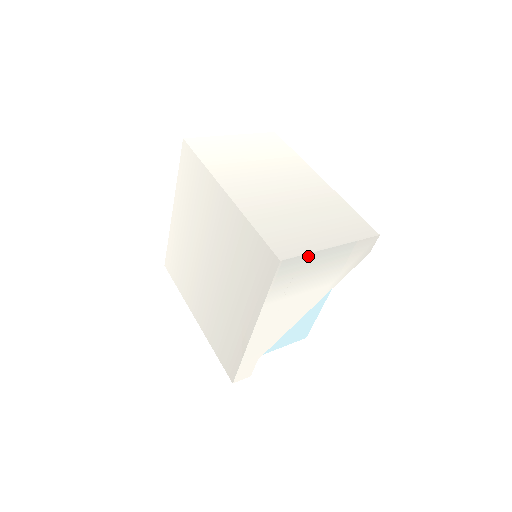
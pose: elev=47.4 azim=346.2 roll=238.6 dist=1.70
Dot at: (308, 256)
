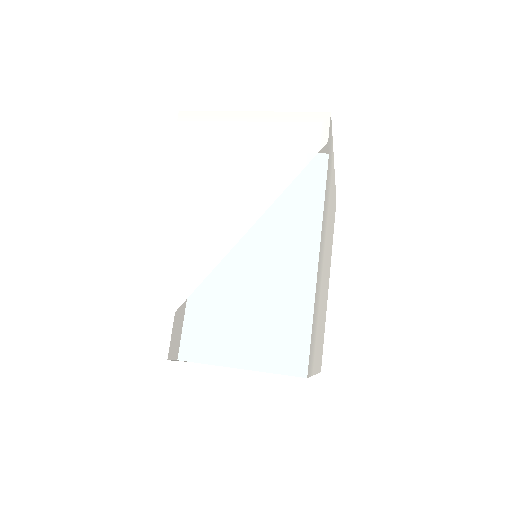
Dot at: (216, 116)
